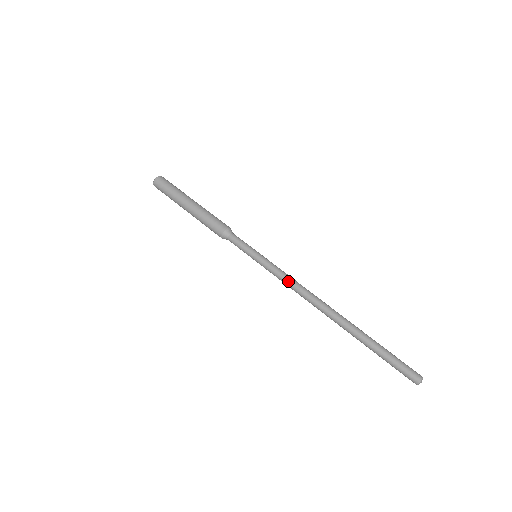
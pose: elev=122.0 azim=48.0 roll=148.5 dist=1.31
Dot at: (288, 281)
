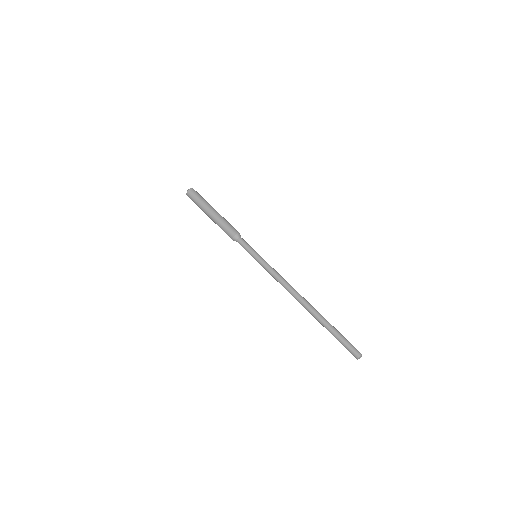
Dot at: (278, 276)
